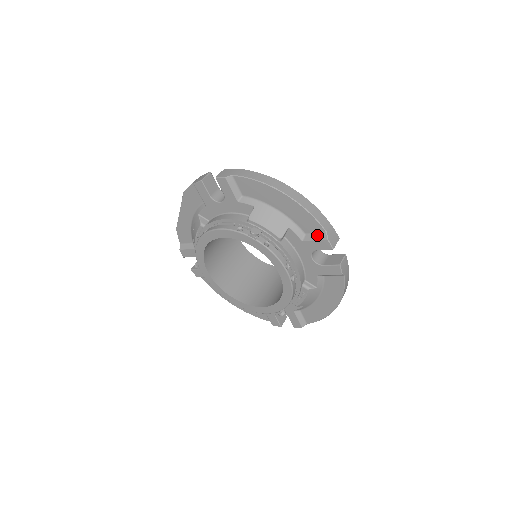
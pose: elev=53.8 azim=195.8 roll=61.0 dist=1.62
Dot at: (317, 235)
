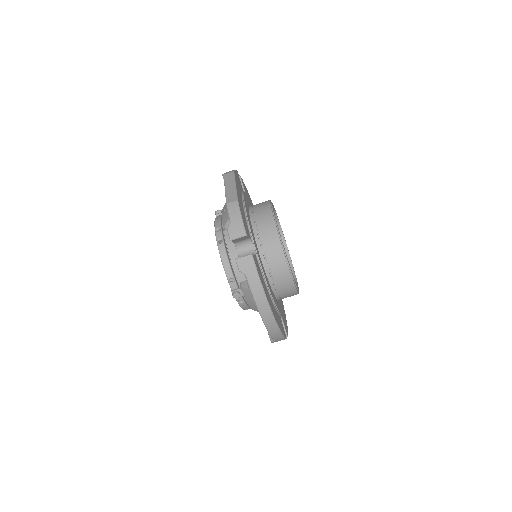
Dot at: occluded
